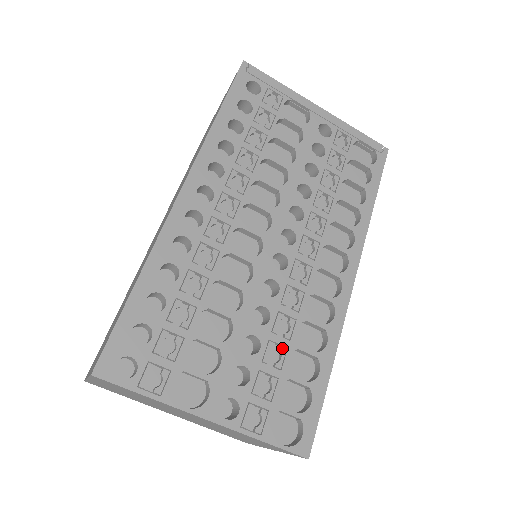
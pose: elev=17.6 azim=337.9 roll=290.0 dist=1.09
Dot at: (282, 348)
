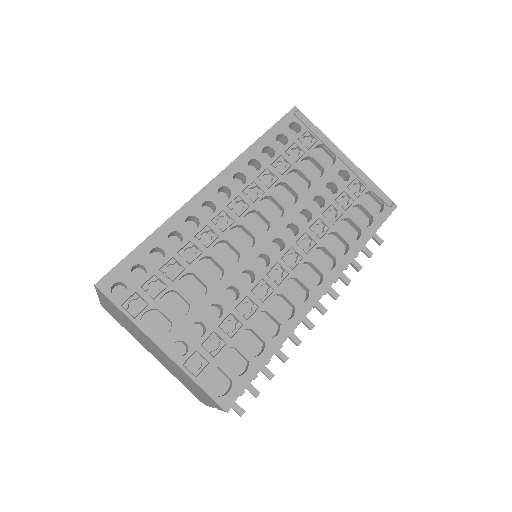
Dot at: (239, 323)
